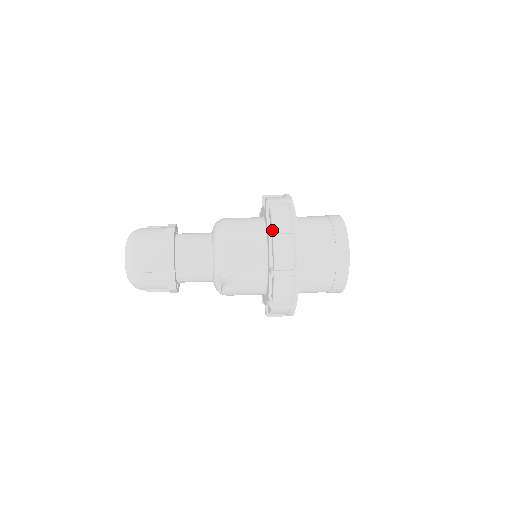
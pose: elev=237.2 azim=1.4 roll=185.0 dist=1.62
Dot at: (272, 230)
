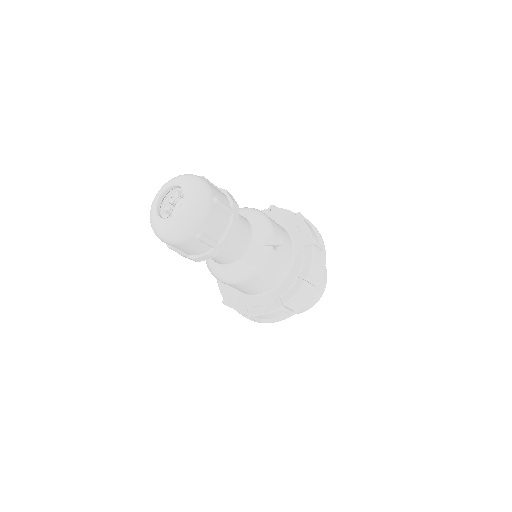
Dot at: (300, 213)
